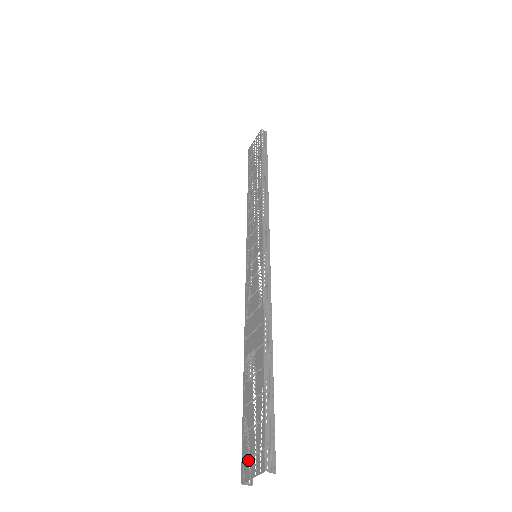
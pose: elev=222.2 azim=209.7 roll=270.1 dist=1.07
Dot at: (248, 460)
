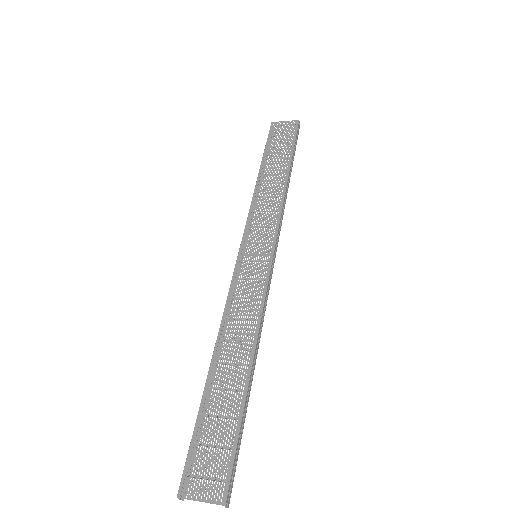
Dot at: (196, 478)
